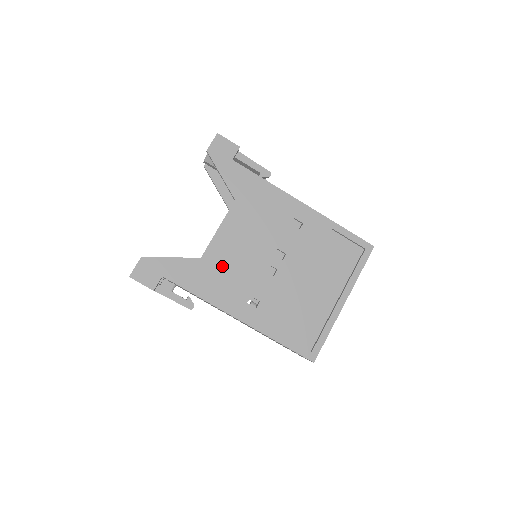
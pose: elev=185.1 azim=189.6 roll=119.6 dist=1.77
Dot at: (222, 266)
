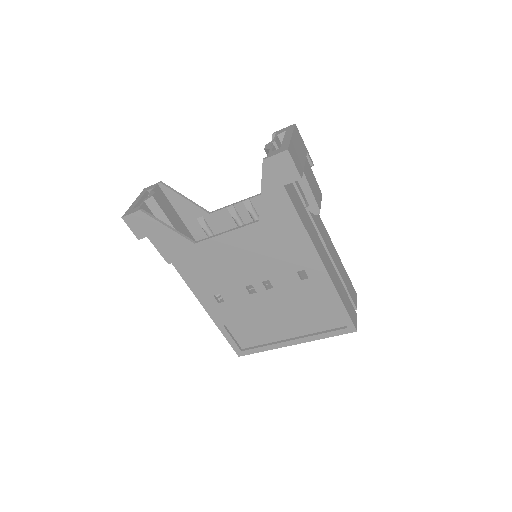
Dot at: (209, 261)
